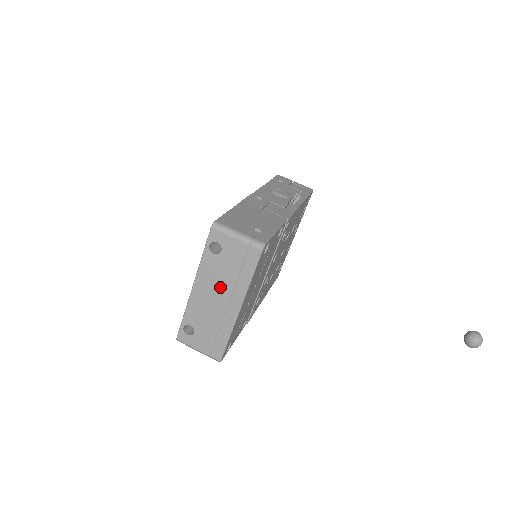
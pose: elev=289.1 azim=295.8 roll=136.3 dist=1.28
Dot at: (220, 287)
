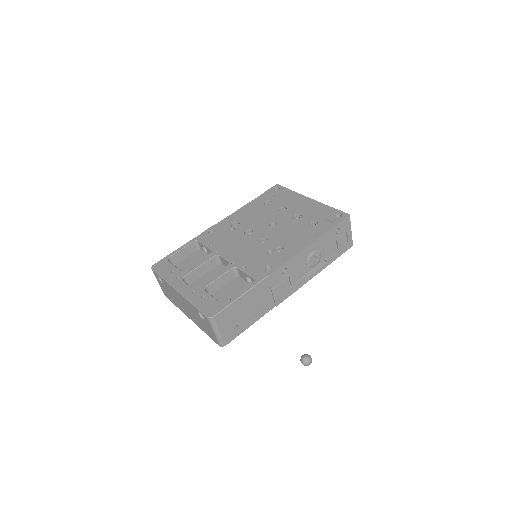
Dot at: (189, 311)
